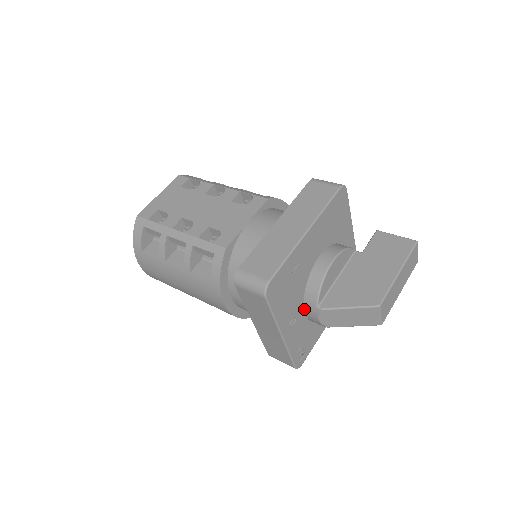
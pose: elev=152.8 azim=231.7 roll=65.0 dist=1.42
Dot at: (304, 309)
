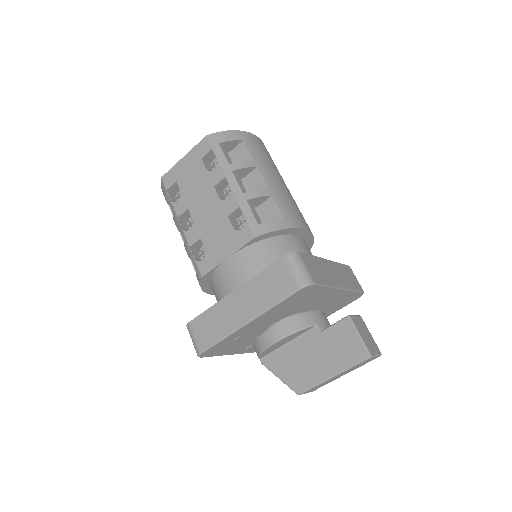
Dot at: occluded
